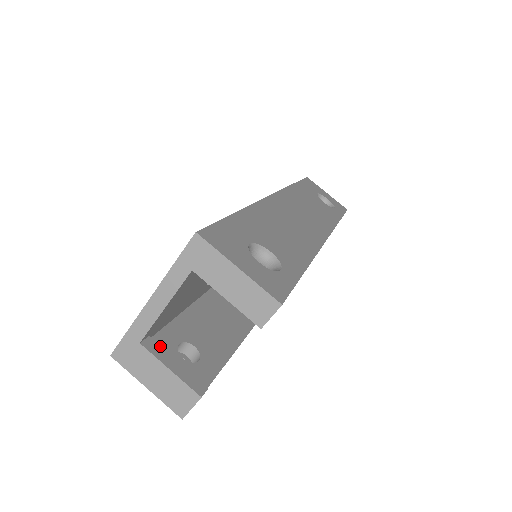
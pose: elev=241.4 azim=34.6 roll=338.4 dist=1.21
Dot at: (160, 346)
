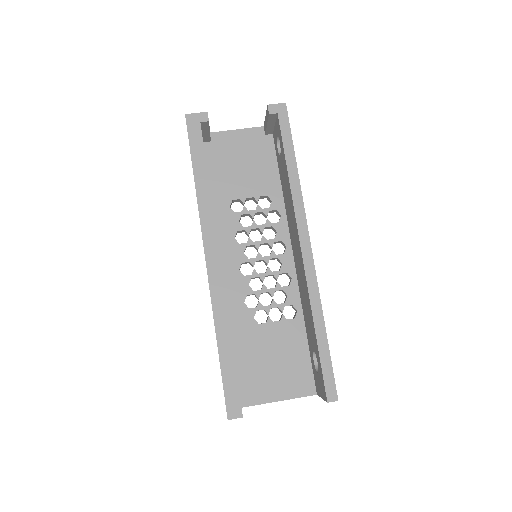
Dot at: occluded
